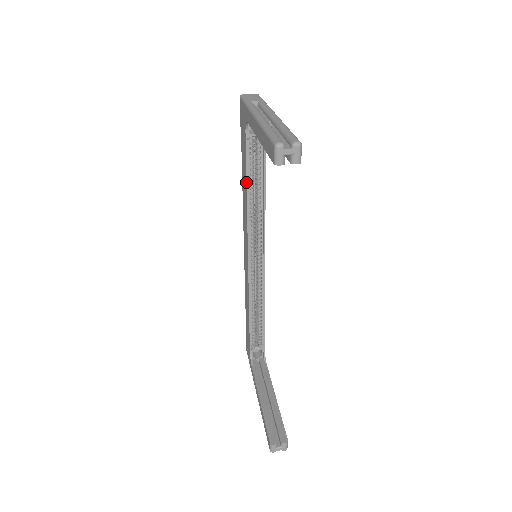
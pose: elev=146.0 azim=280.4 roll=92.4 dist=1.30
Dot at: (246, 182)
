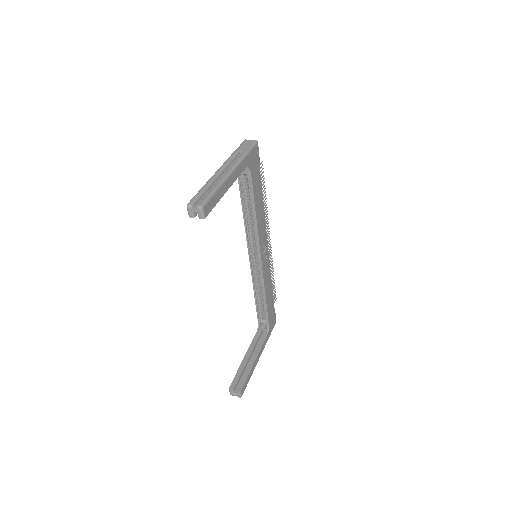
Dot at: (241, 204)
